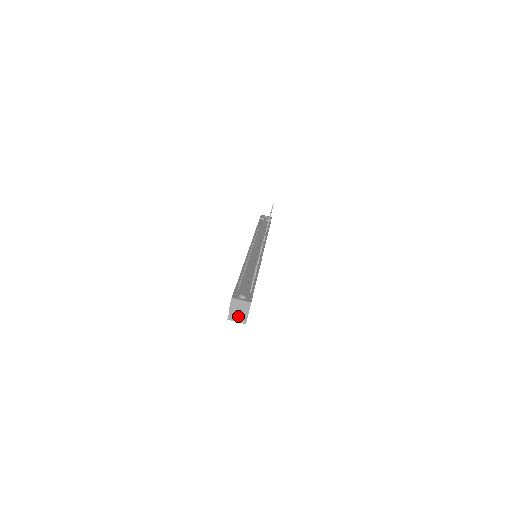
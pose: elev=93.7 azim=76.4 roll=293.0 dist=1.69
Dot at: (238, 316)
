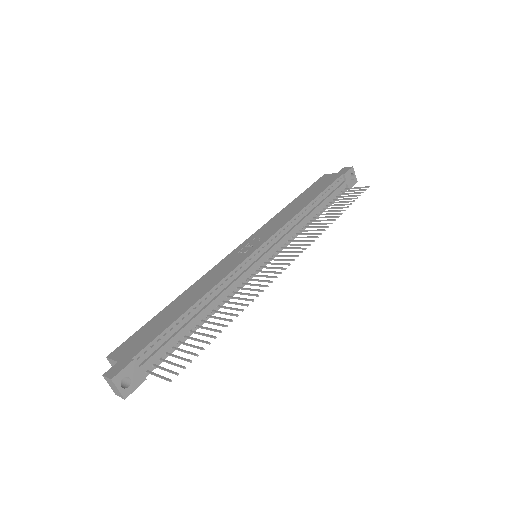
Dot at: occluded
